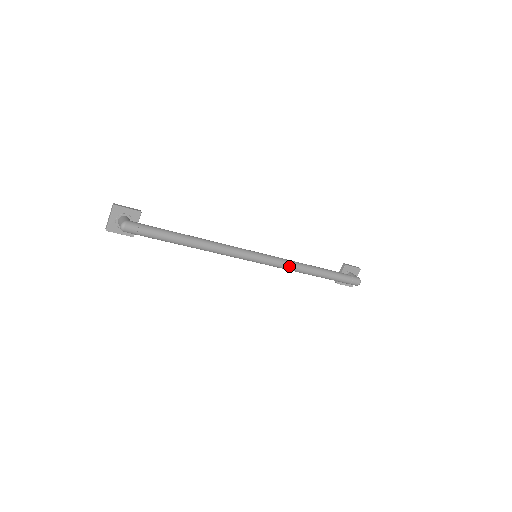
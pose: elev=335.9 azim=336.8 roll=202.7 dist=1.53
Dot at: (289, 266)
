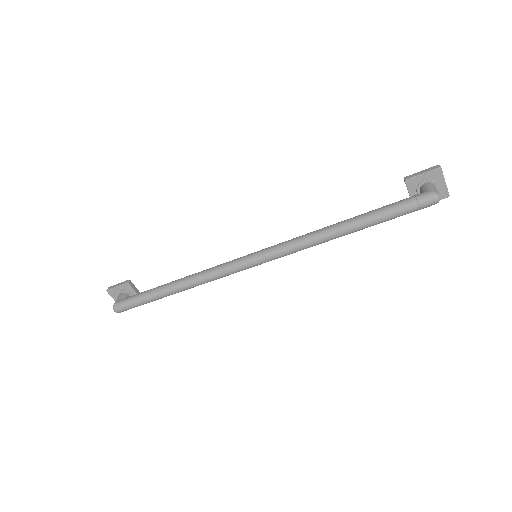
Dot at: (298, 247)
